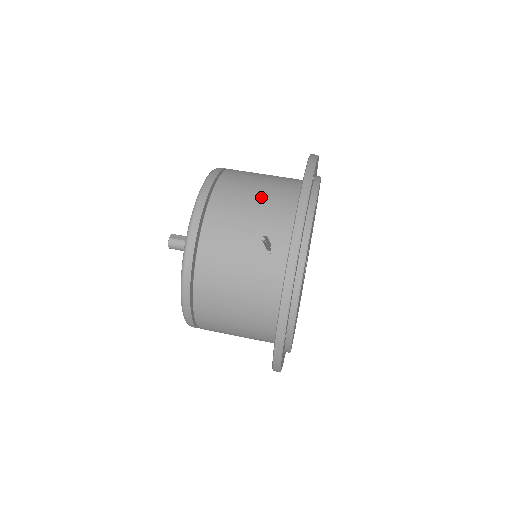
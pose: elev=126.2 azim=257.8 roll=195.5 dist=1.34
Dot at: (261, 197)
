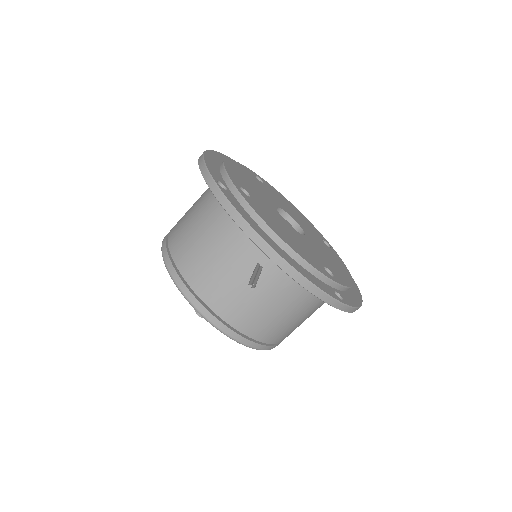
Dot at: (211, 240)
